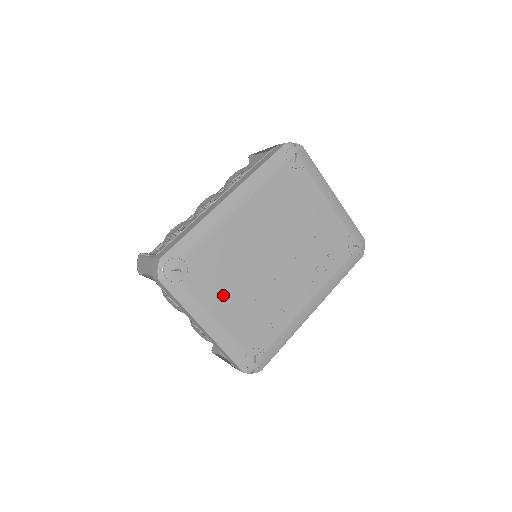
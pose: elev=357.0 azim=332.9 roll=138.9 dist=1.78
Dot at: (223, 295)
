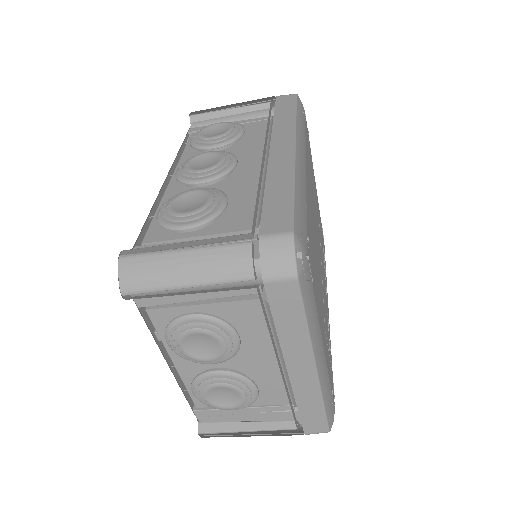
Dot at: (319, 304)
